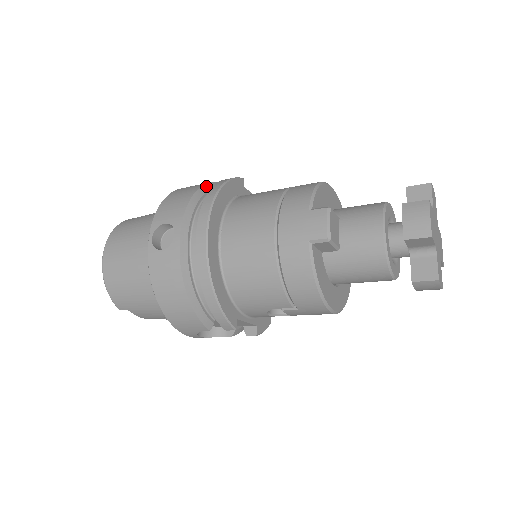
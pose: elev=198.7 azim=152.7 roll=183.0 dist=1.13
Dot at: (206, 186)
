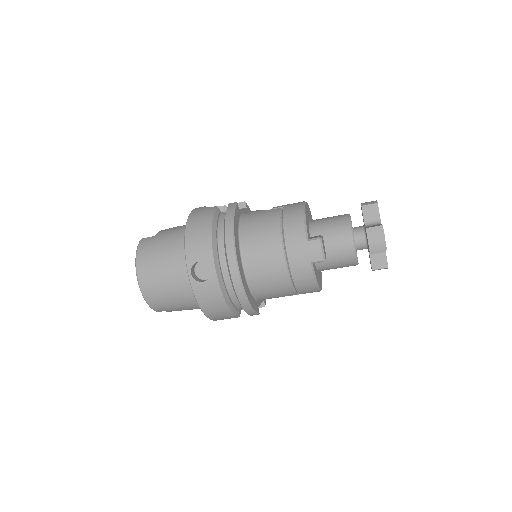
Dot at: (214, 219)
